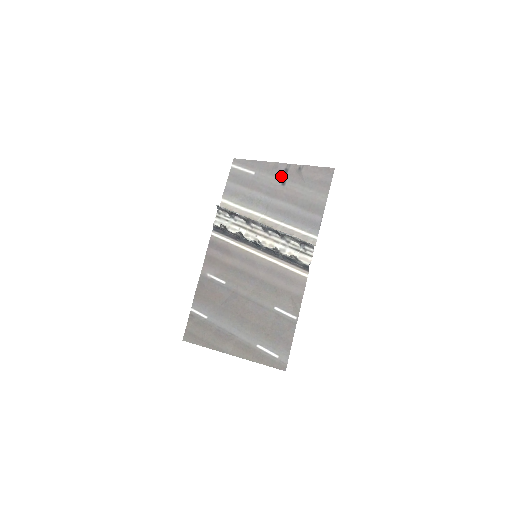
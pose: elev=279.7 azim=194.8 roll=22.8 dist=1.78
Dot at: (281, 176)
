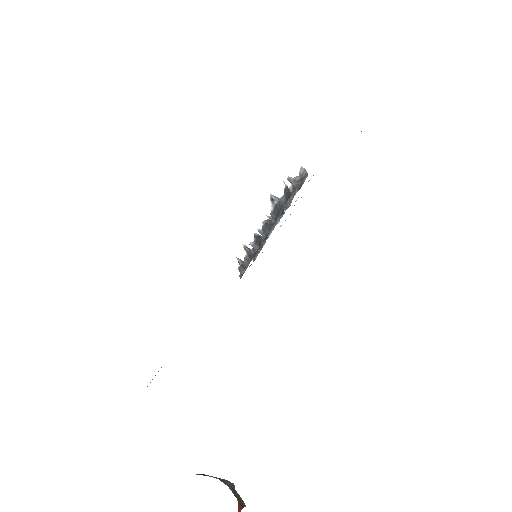
Dot at: occluded
